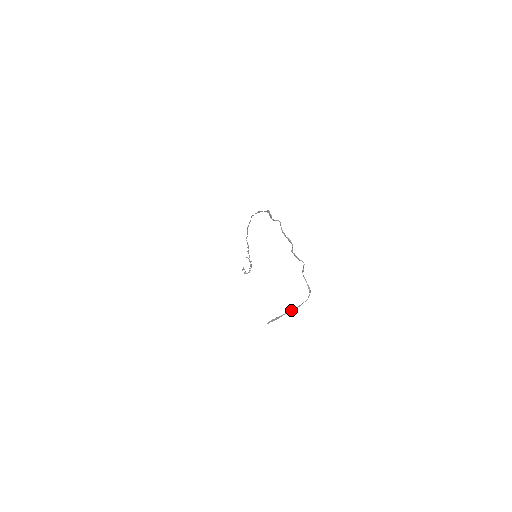
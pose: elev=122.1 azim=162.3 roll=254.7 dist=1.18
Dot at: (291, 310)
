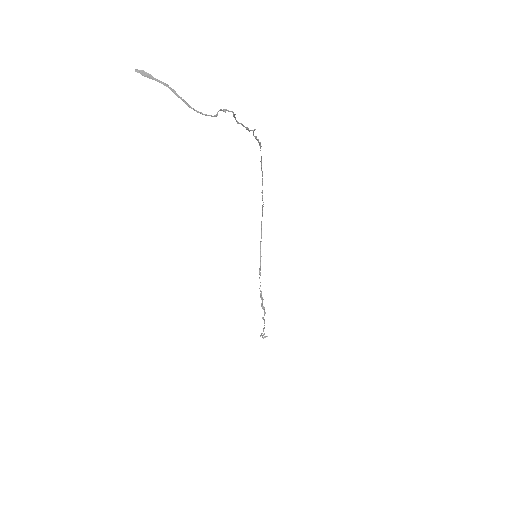
Dot at: (173, 91)
